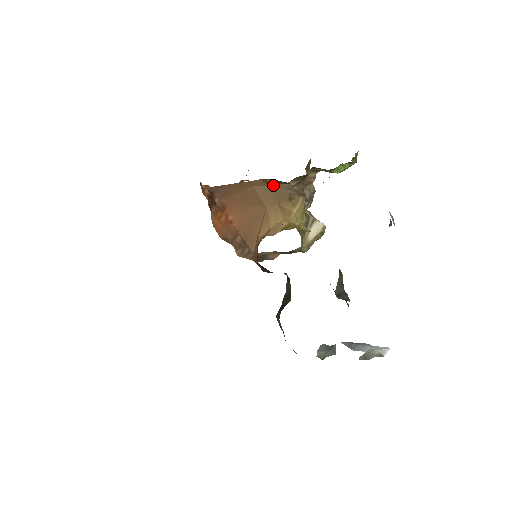
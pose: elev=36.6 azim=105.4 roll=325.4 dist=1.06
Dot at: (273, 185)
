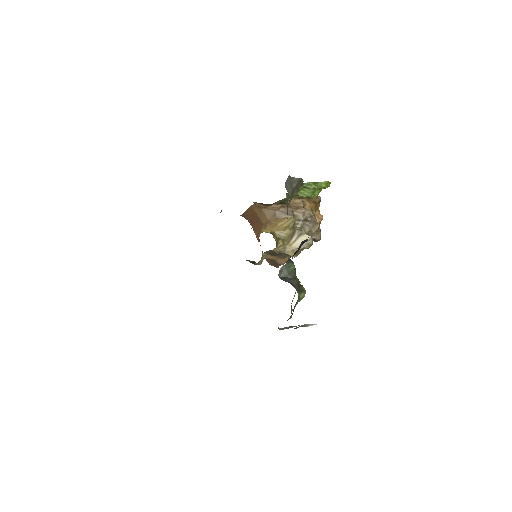
Dot at: (263, 207)
